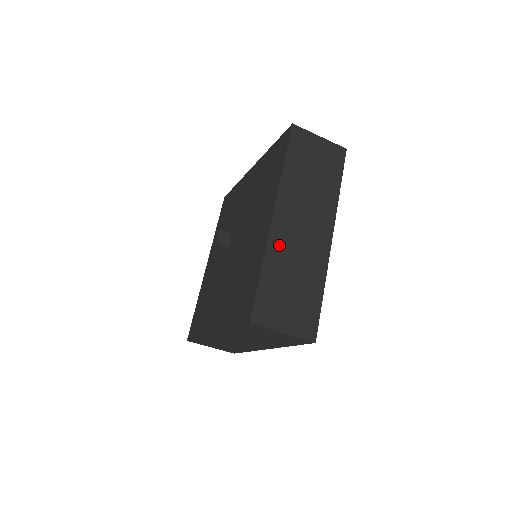
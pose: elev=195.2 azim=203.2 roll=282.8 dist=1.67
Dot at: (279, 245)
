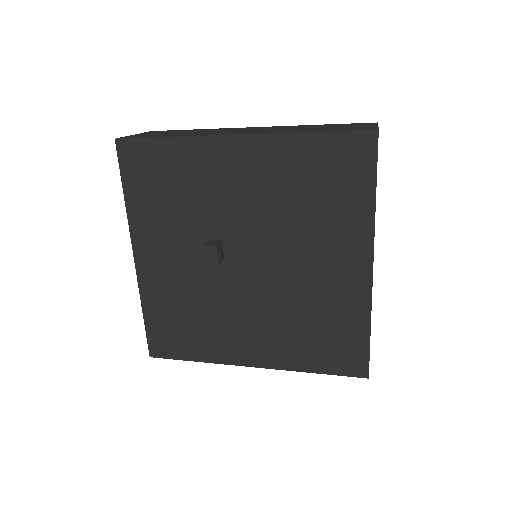
Dot at: occluded
